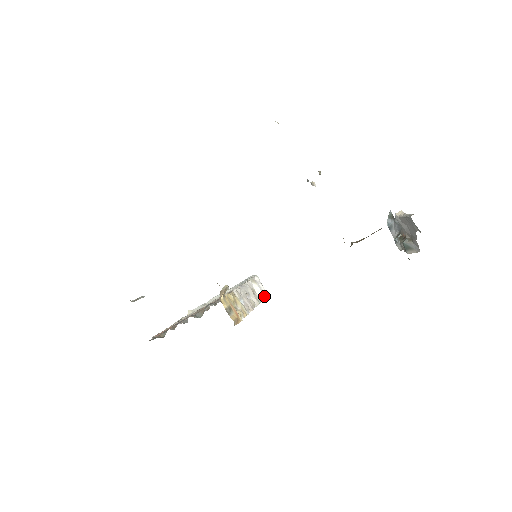
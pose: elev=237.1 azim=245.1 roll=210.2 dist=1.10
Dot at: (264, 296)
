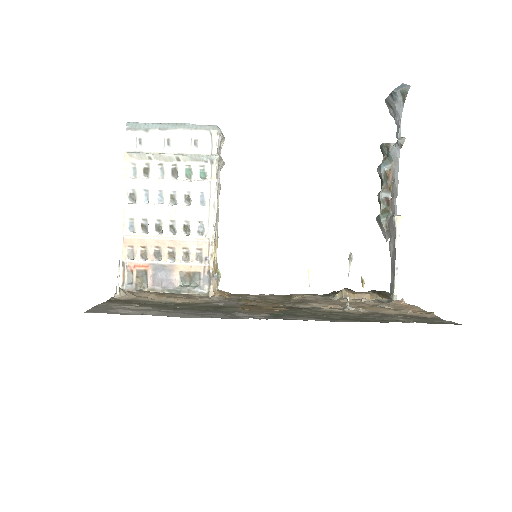
Dot at: (221, 146)
